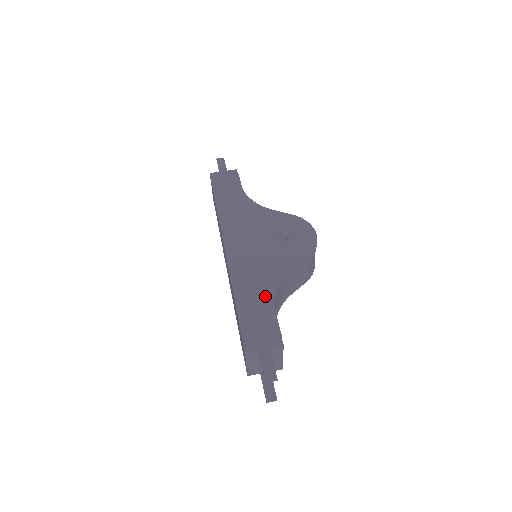
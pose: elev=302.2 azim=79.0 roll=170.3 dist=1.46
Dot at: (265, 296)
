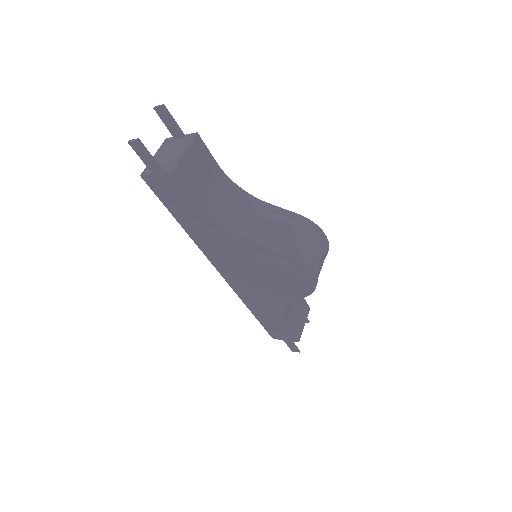
Dot at: occluded
